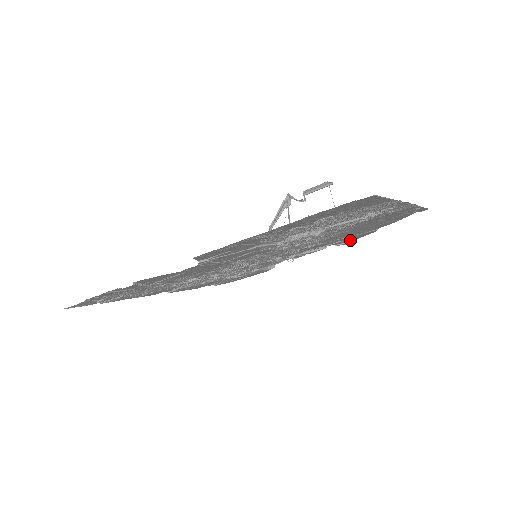
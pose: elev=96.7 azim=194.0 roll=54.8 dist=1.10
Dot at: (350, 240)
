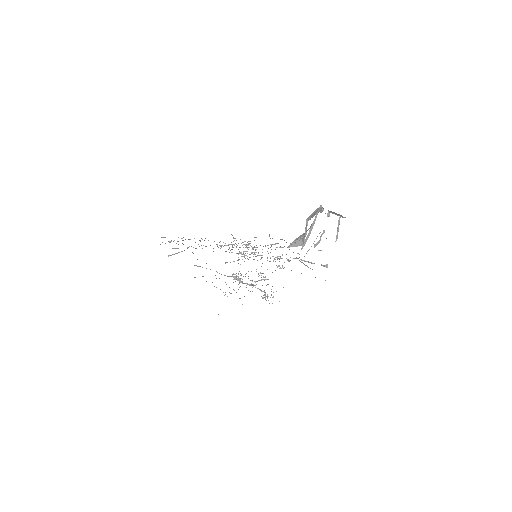
Dot at: occluded
